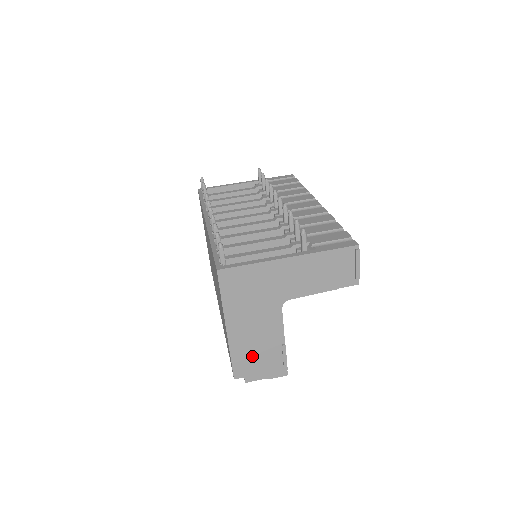
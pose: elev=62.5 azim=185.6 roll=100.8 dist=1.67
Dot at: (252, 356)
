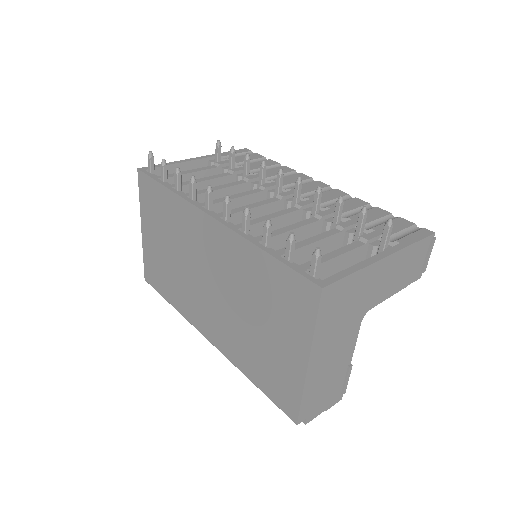
Dot at: (320, 390)
